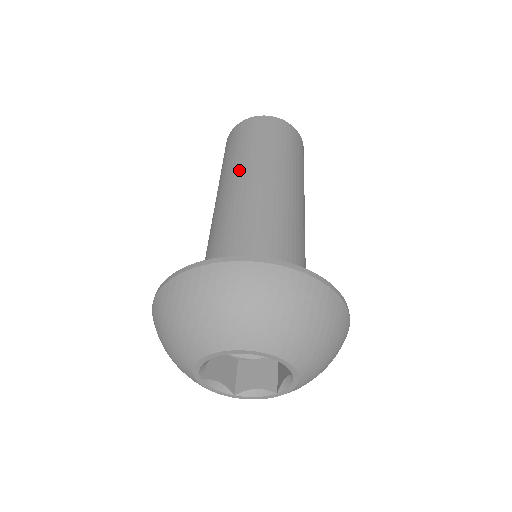
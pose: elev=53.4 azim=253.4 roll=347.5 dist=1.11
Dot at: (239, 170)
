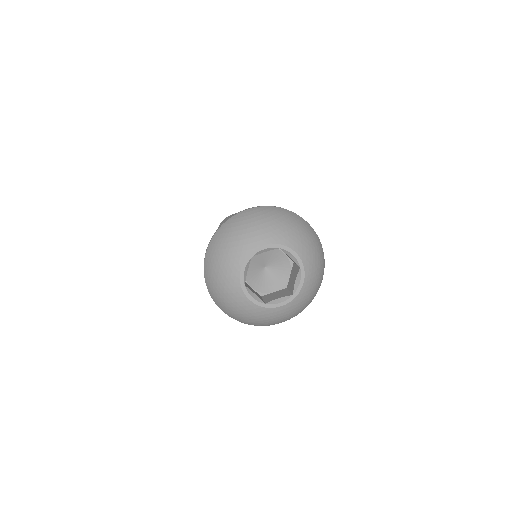
Dot at: occluded
